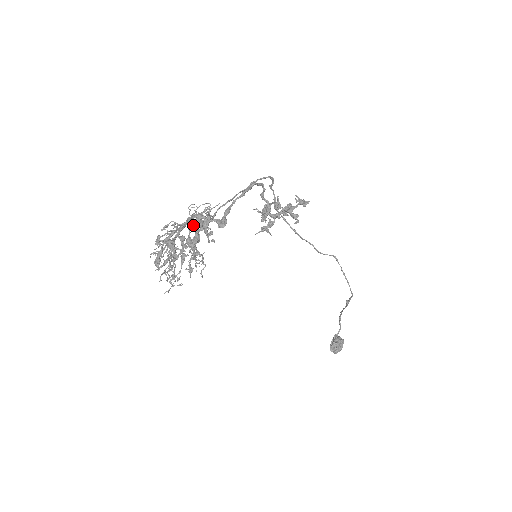
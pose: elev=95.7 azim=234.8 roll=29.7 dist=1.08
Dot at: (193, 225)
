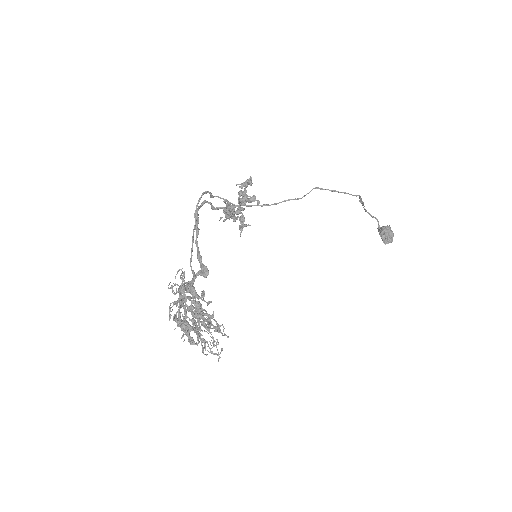
Dot at: (185, 300)
